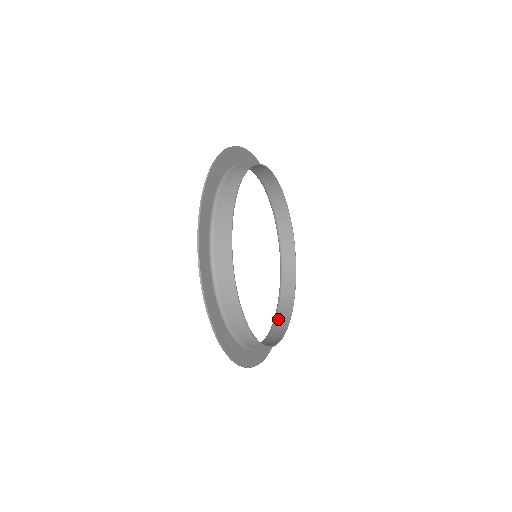
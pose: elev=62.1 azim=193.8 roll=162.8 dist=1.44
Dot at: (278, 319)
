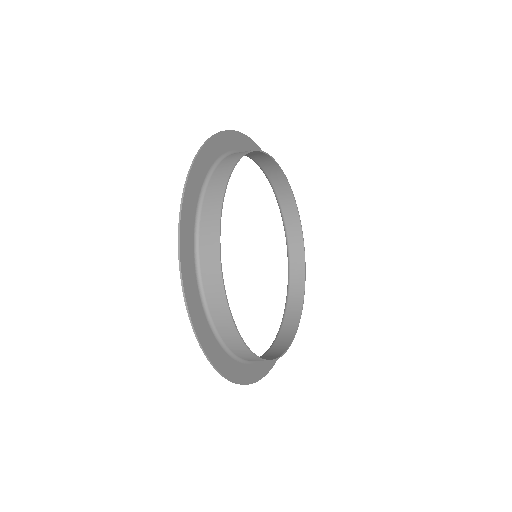
Dot at: (242, 355)
